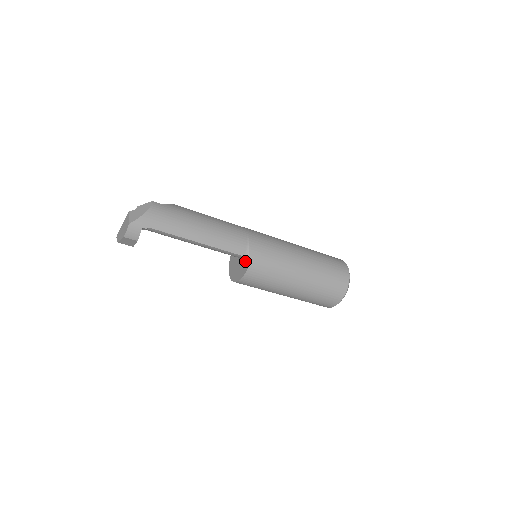
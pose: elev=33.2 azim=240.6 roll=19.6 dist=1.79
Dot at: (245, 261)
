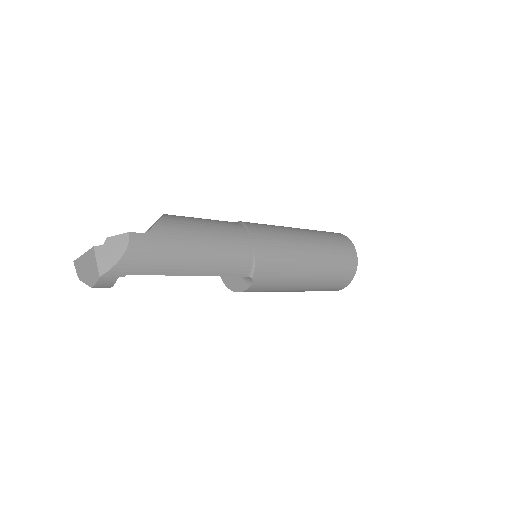
Dot at: (246, 277)
